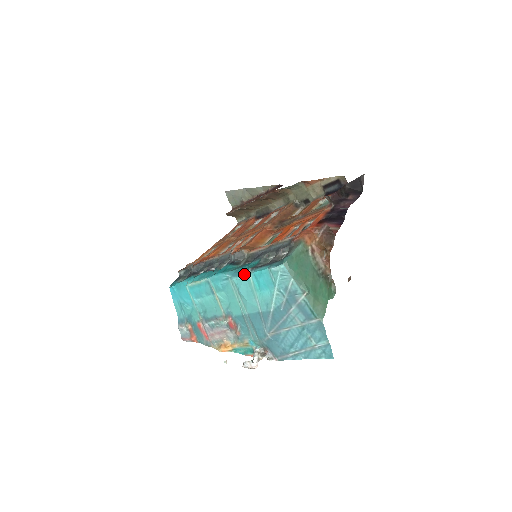
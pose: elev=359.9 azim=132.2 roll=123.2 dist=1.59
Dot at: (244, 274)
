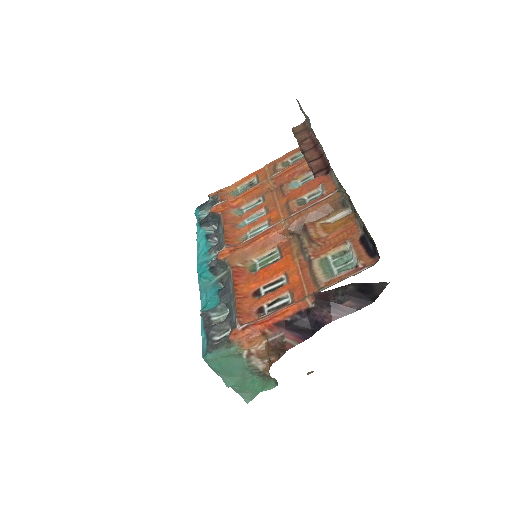
Dot at: (201, 307)
